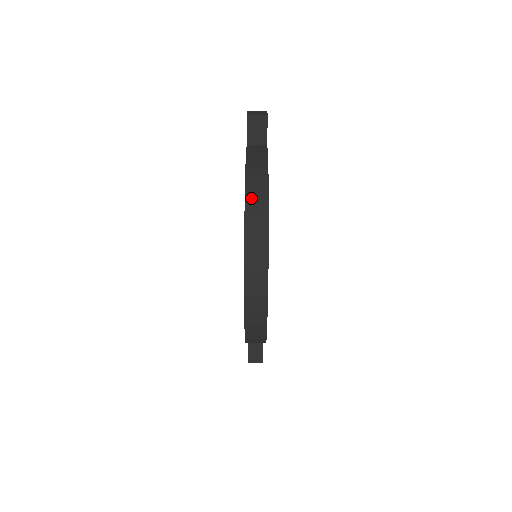
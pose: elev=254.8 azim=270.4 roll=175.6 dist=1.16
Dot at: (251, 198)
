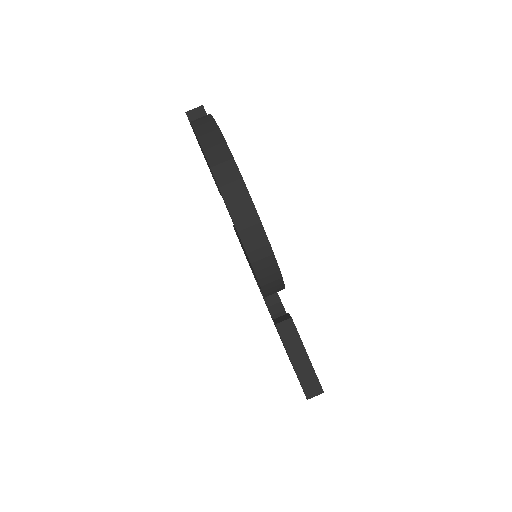
Dot at: (198, 125)
